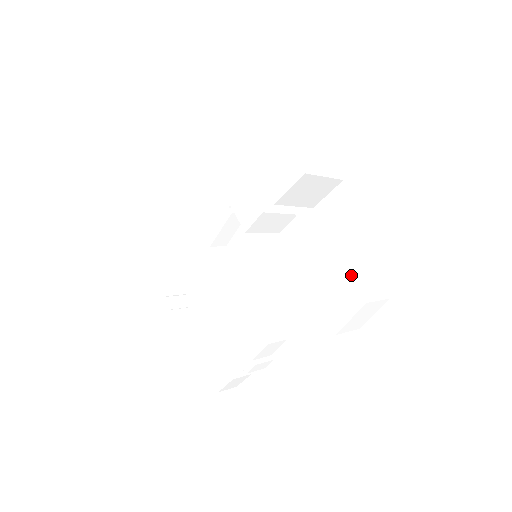
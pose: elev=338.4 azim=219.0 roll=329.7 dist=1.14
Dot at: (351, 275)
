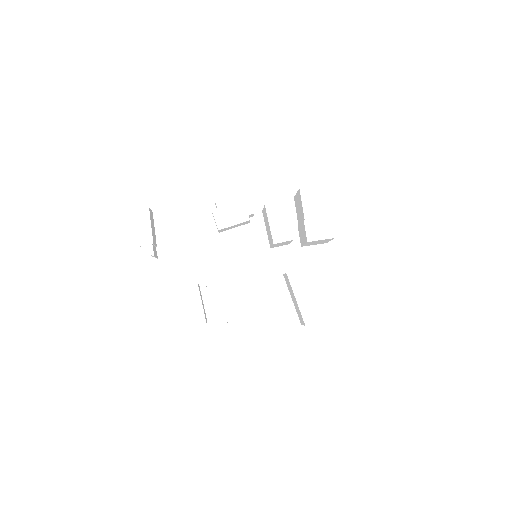
Dot at: occluded
